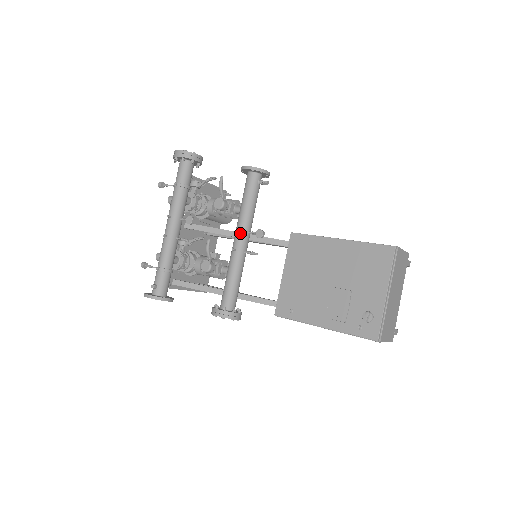
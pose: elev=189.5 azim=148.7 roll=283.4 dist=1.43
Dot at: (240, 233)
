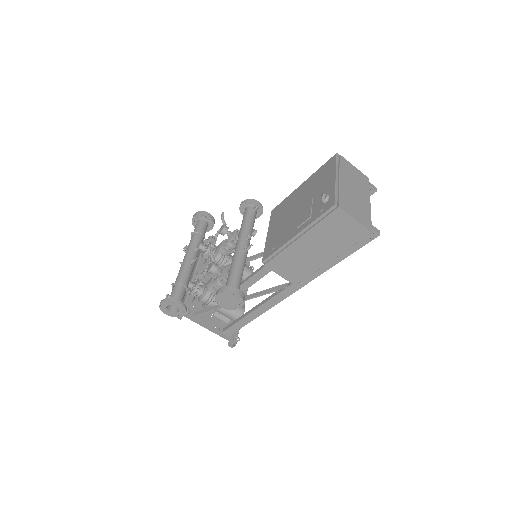
Dot at: (239, 240)
